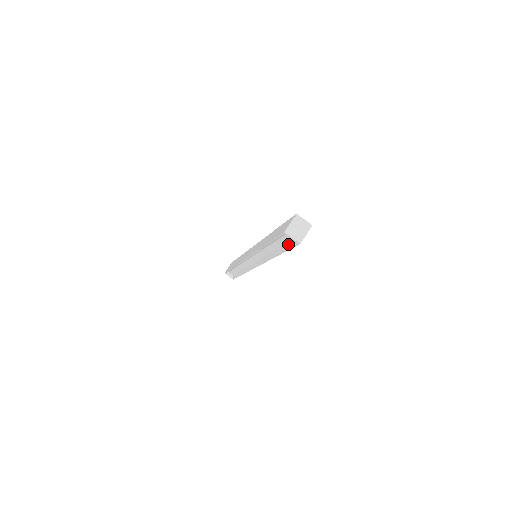
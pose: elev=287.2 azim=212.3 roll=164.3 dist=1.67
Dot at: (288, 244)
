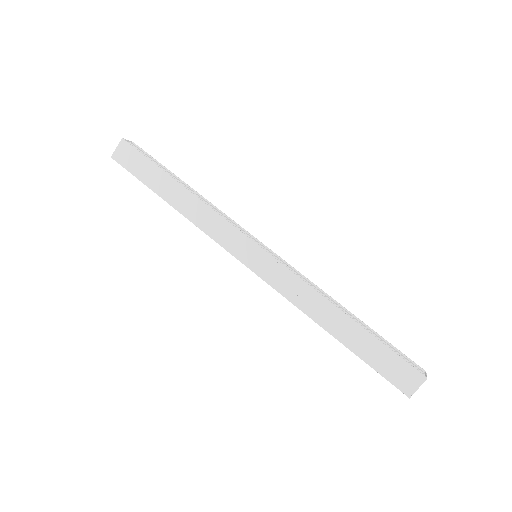
Dot at: occluded
